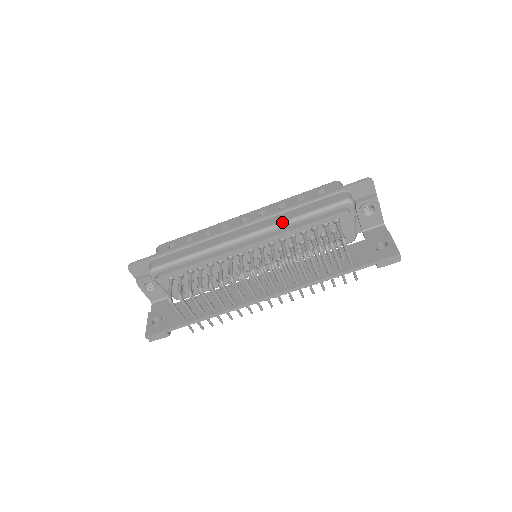
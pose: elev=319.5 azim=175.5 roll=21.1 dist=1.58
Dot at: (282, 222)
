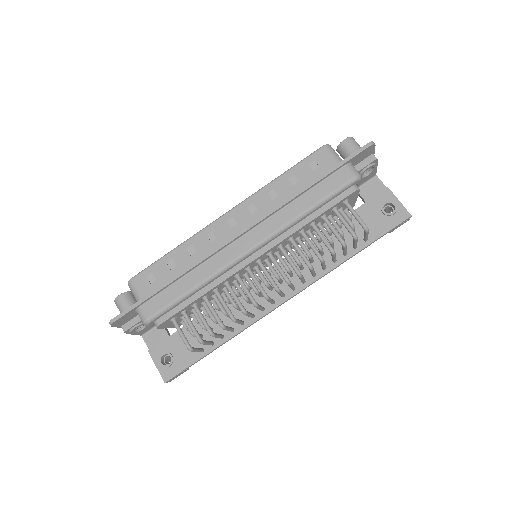
Dot at: (289, 223)
